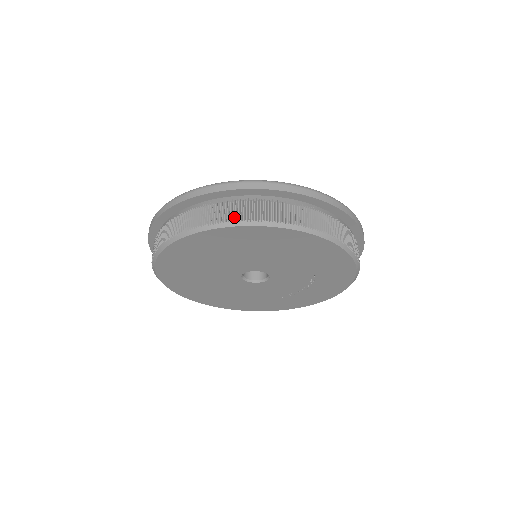
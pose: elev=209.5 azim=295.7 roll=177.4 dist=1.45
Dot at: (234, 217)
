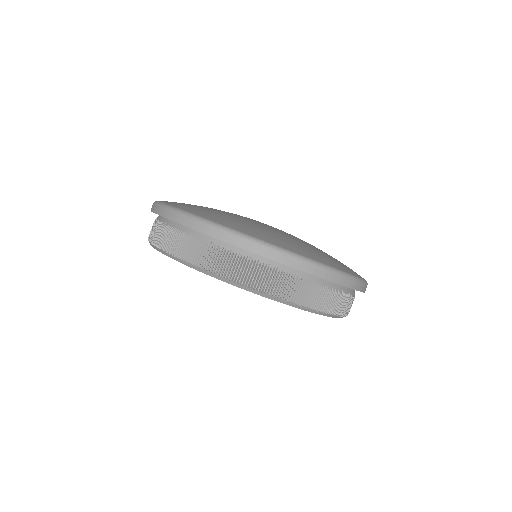
Dot at: (299, 300)
